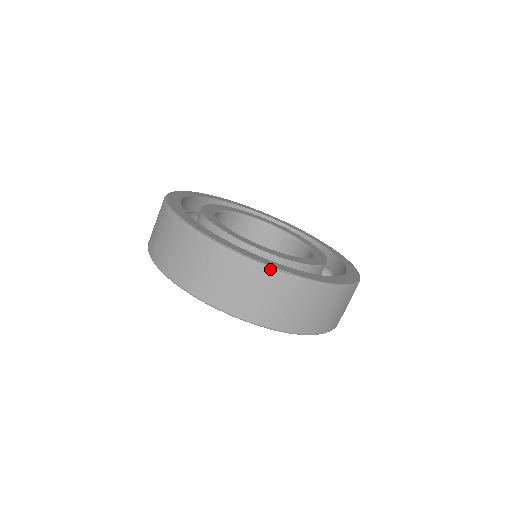
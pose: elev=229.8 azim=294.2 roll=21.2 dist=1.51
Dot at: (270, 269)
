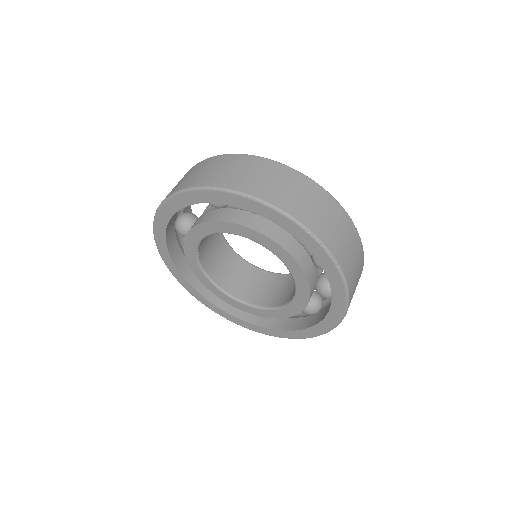
Dot at: occluded
